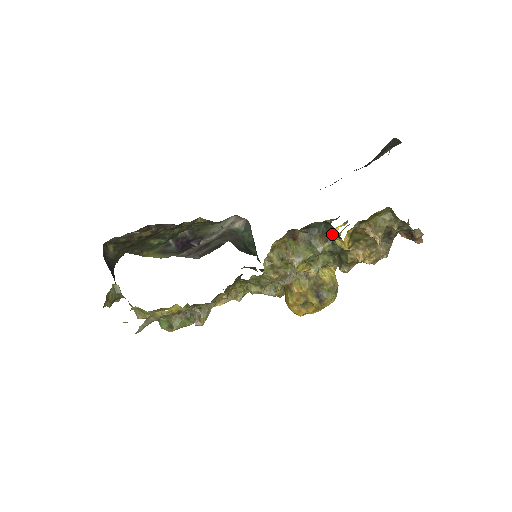
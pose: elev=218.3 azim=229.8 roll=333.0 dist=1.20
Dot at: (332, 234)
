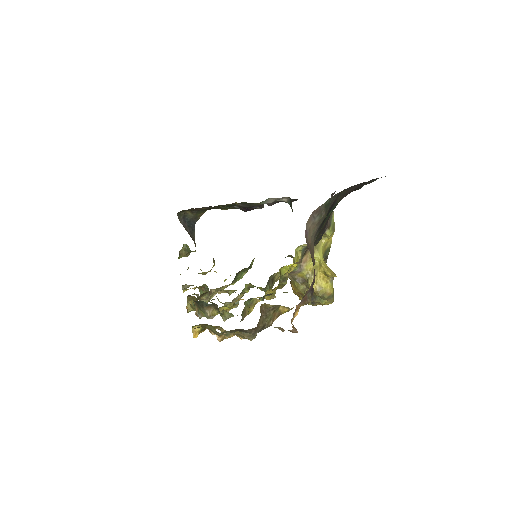
Dot at: occluded
